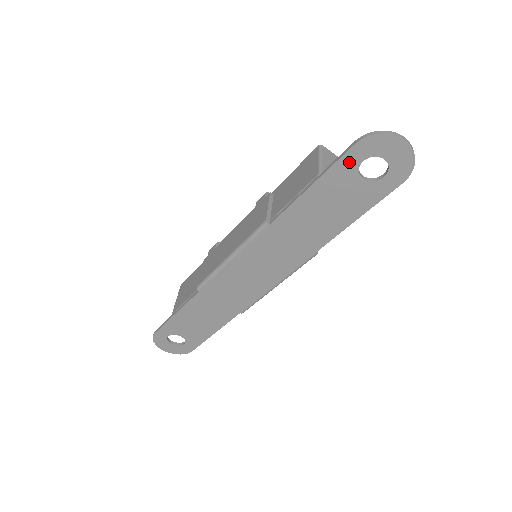
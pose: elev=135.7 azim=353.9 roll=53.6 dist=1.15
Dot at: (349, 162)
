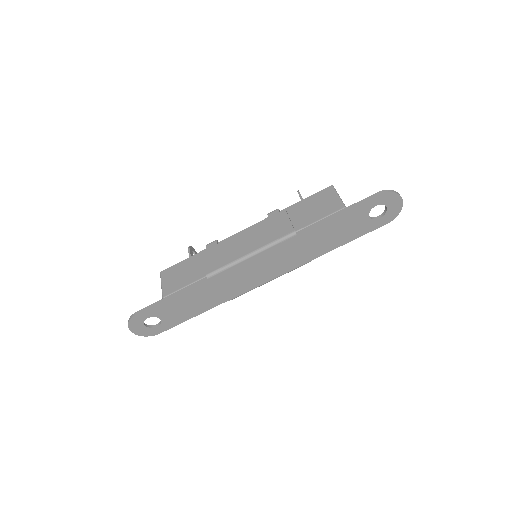
Dot at: (368, 204)
